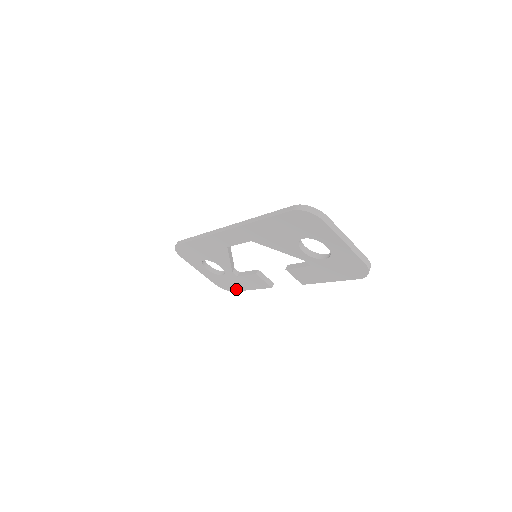
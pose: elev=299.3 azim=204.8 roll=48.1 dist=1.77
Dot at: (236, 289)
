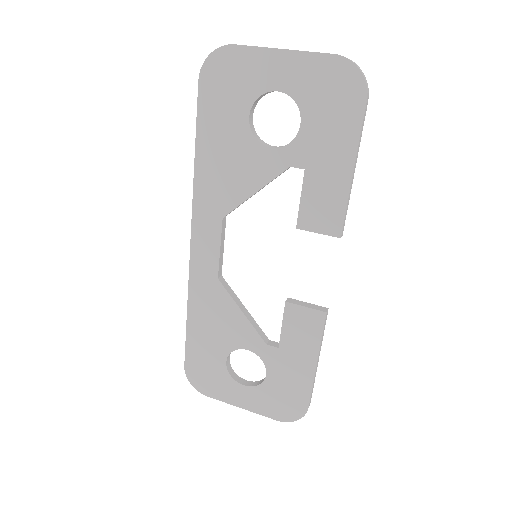
Dot at: (304, 394)
